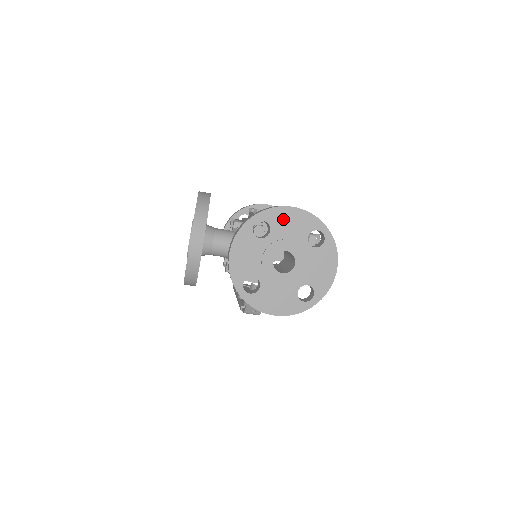
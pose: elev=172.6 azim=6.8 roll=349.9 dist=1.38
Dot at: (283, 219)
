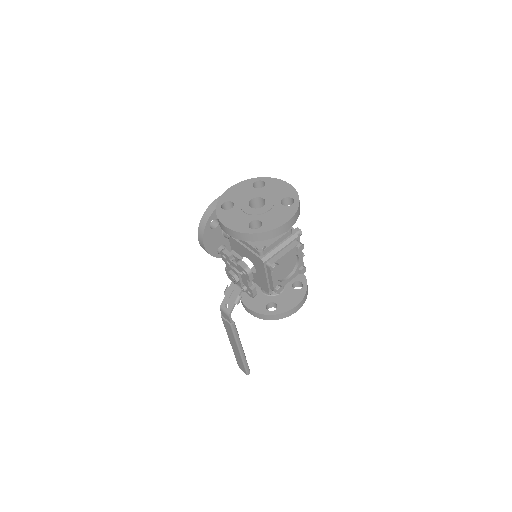
Dot at: (276, 185)
